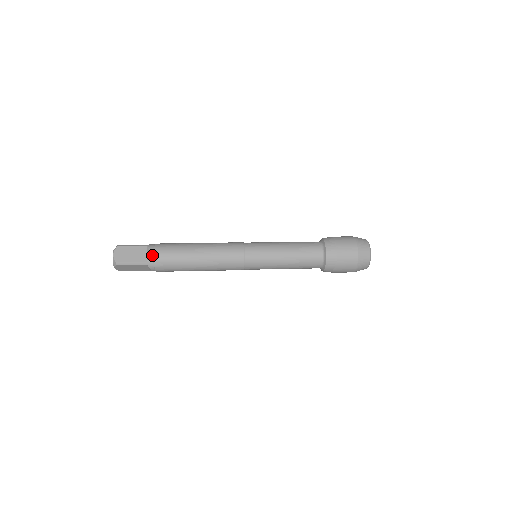
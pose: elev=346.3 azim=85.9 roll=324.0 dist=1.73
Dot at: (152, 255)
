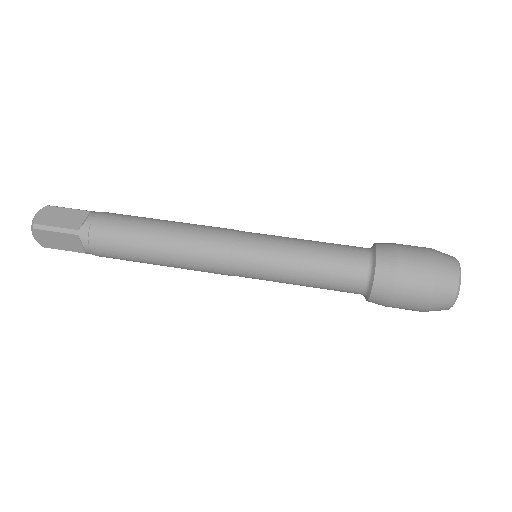
Dot at: (89, 252)
